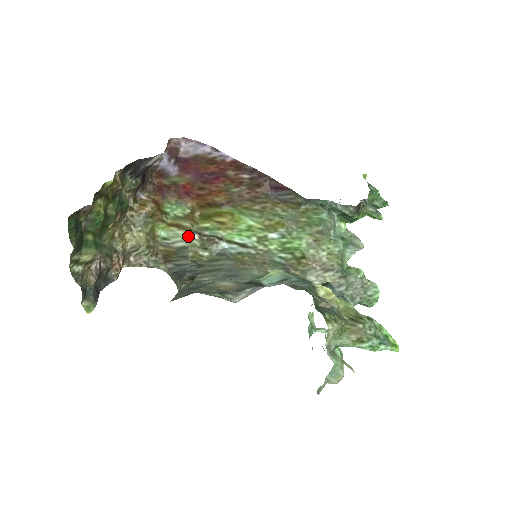
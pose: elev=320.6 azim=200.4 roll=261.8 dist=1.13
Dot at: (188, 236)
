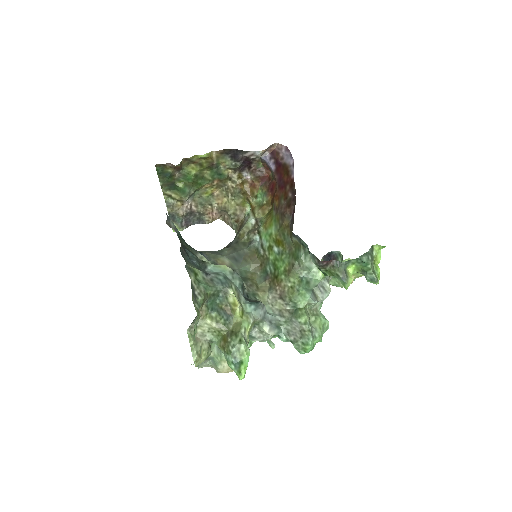
Dot at: (251, 219)
